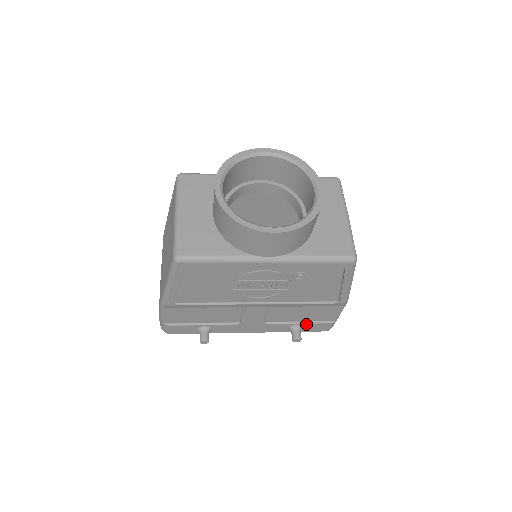
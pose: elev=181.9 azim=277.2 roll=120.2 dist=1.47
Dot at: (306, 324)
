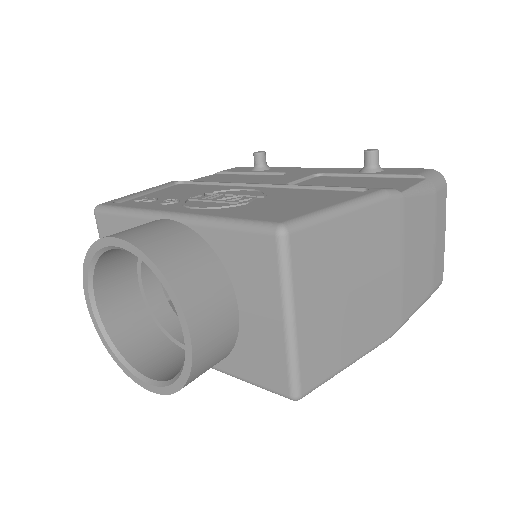
Dot at: occluded
